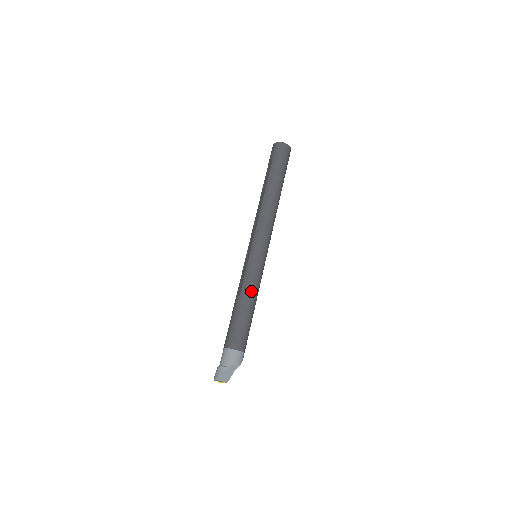
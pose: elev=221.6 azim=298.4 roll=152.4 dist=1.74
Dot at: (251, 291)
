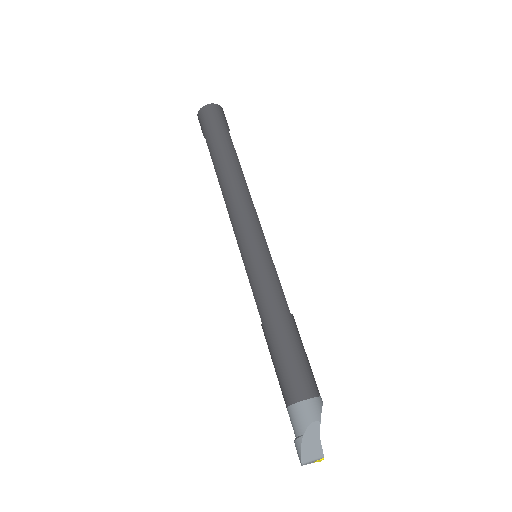
Dot at: (270, 305)
